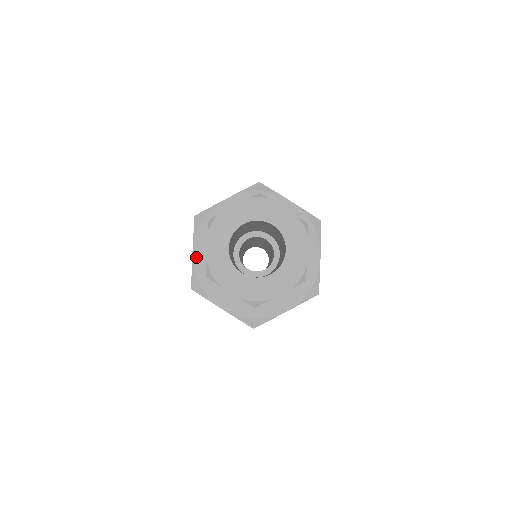
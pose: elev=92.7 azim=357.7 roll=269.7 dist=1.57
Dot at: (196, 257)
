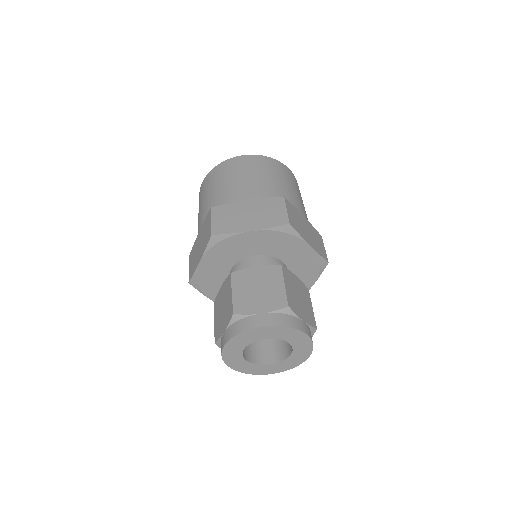
Dot at: occluded
